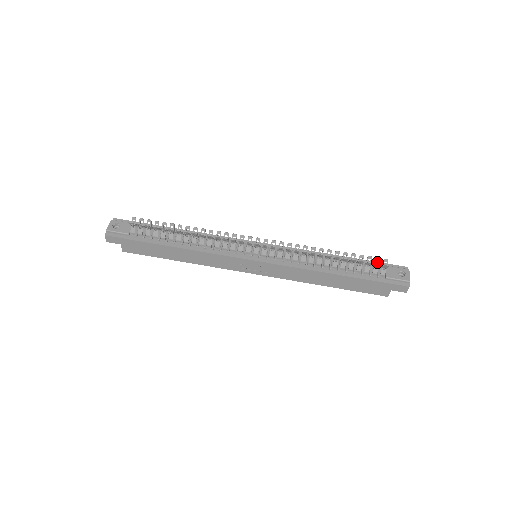
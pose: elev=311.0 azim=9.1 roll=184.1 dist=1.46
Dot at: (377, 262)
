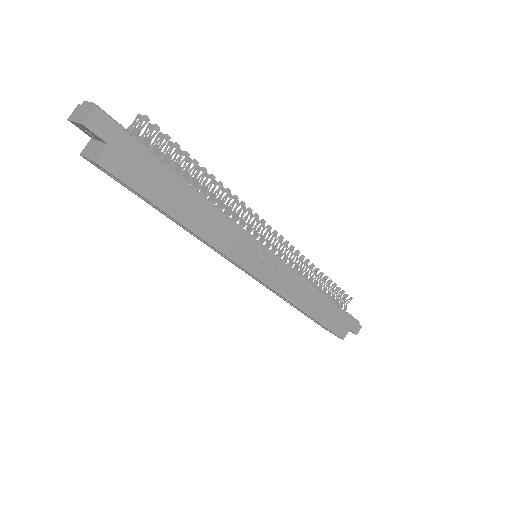
Dot at: occluded
